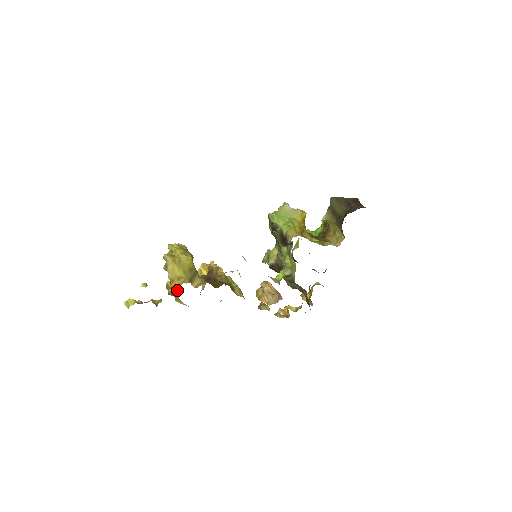
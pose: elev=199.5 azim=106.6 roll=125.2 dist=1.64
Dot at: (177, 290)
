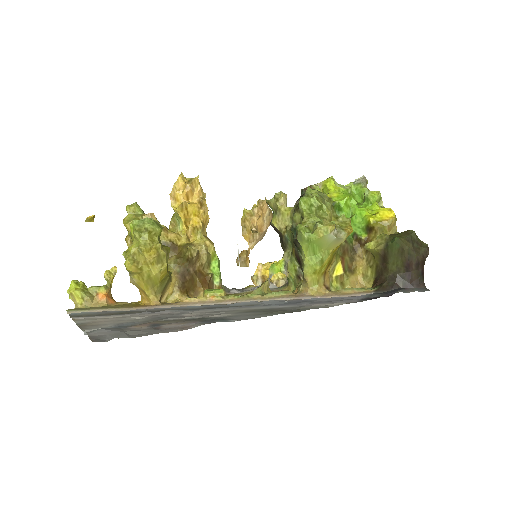
Dot at: occluded
